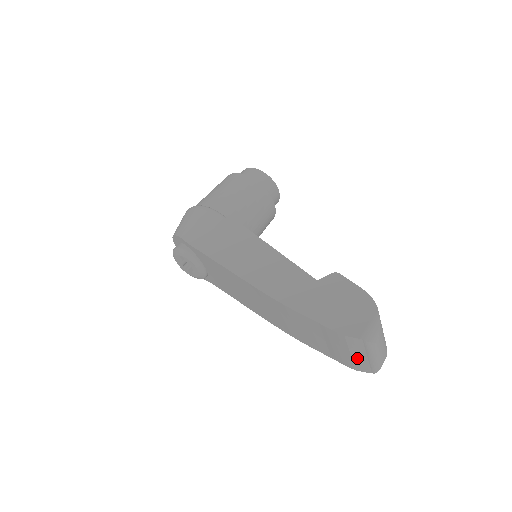
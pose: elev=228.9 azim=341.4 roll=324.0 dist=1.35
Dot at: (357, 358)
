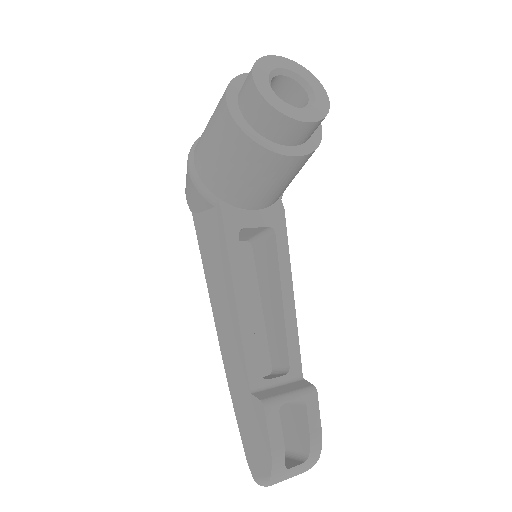
Dot at: occluded
